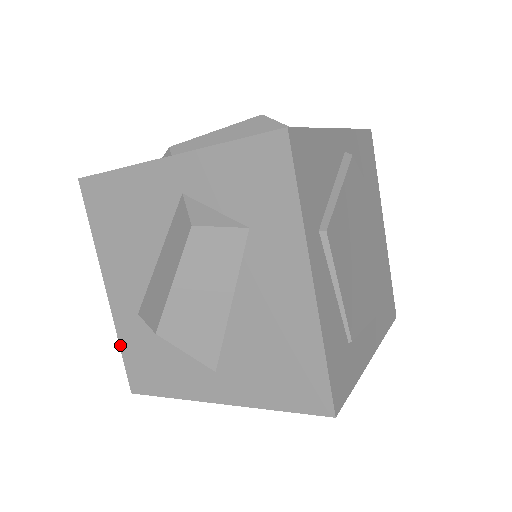
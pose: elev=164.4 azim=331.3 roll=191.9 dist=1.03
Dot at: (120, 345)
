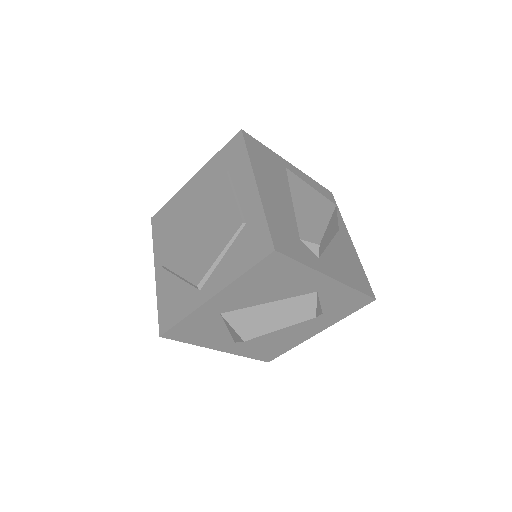
Dot at: (184, 319)
